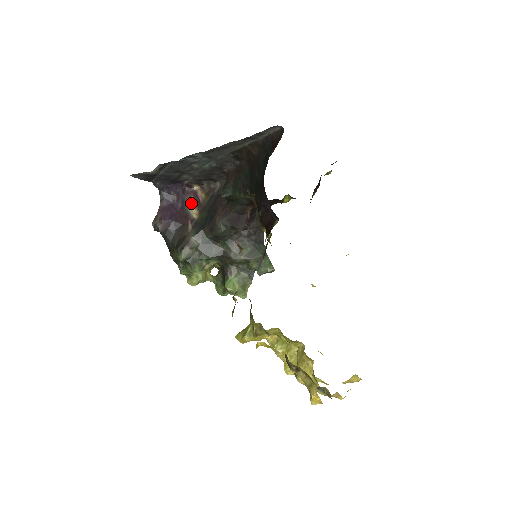
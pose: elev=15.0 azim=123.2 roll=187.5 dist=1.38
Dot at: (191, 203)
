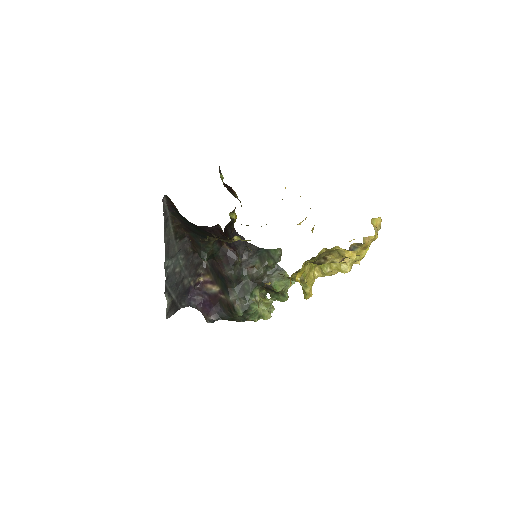
Dot at: (209, 288)
